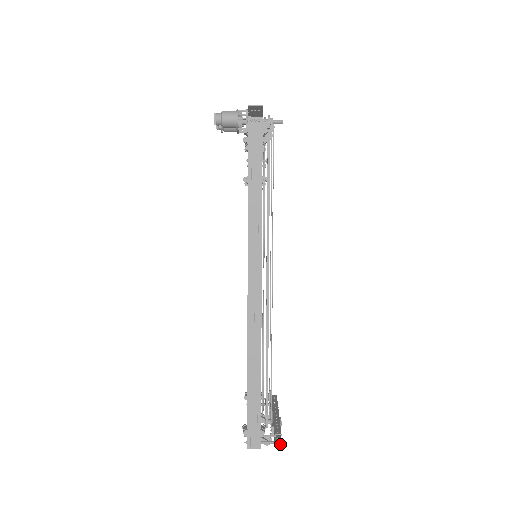
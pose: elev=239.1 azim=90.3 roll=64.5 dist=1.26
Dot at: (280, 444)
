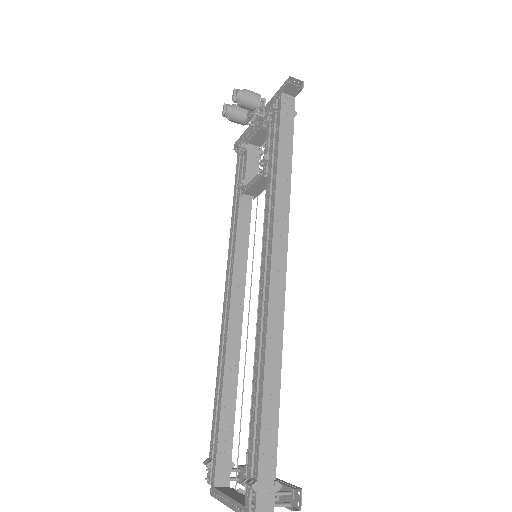
Dot at: (296, 508)
